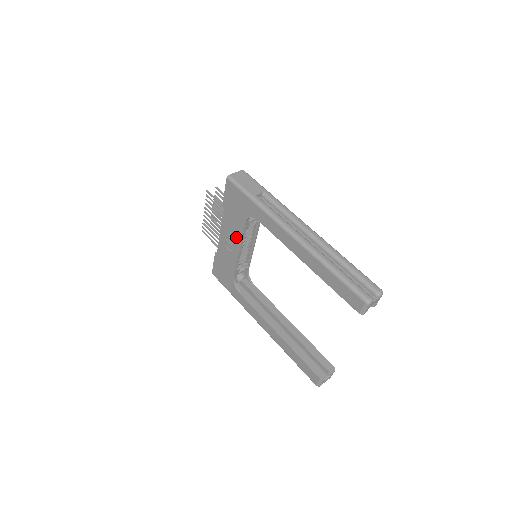
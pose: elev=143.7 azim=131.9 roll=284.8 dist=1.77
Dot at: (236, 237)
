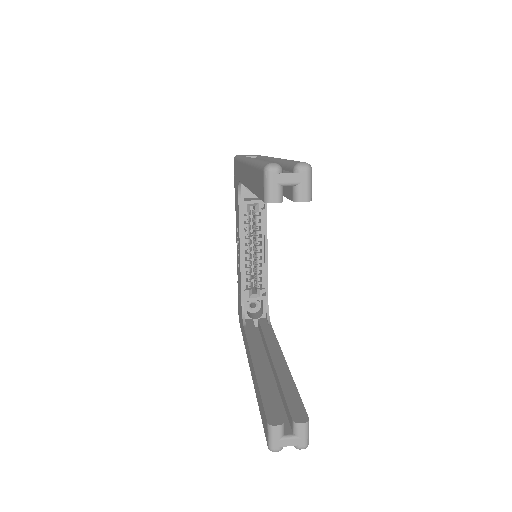
Dot at: (238, 232)
